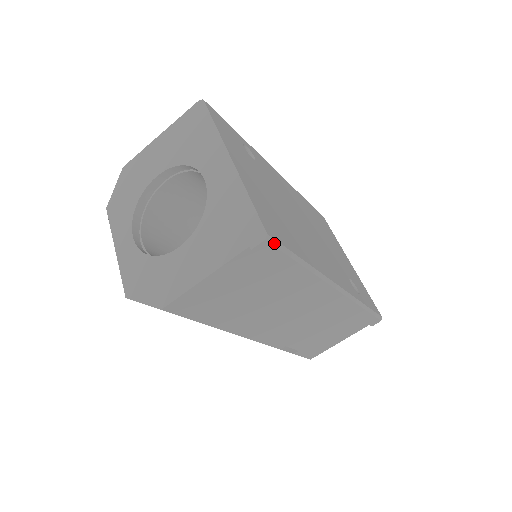
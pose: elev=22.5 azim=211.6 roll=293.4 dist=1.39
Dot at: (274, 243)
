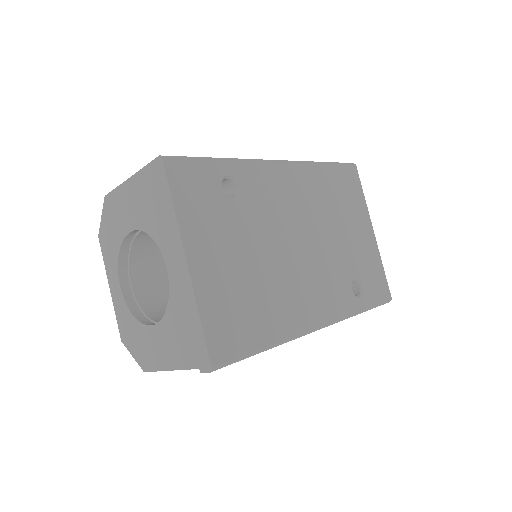
Dot at: (223, 366)
